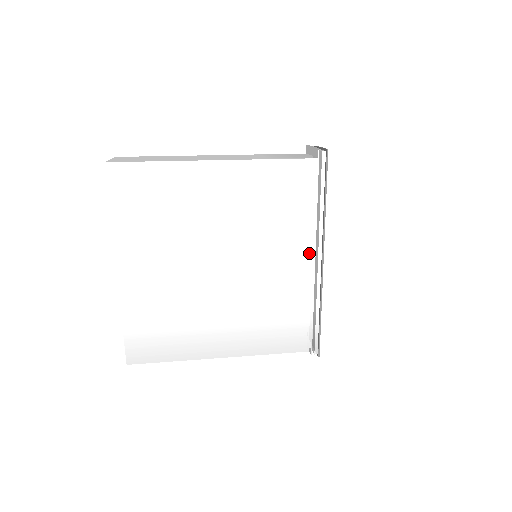
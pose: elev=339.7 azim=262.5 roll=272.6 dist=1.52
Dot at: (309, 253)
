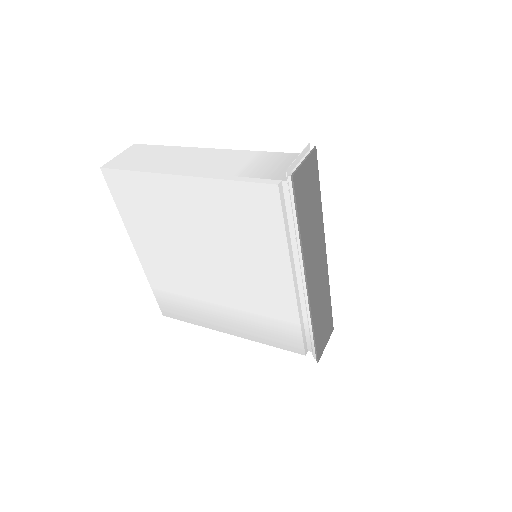
Dot at: (290, 275)
